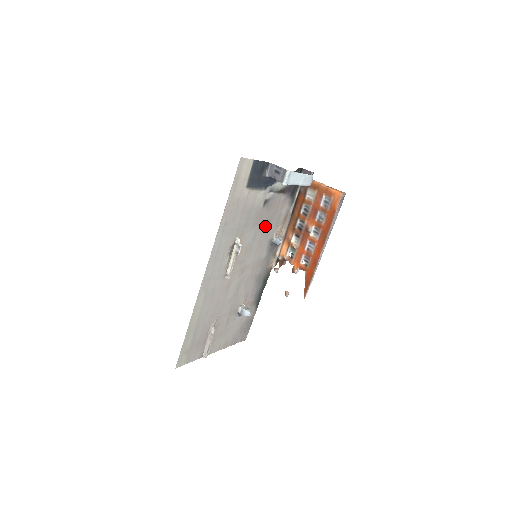
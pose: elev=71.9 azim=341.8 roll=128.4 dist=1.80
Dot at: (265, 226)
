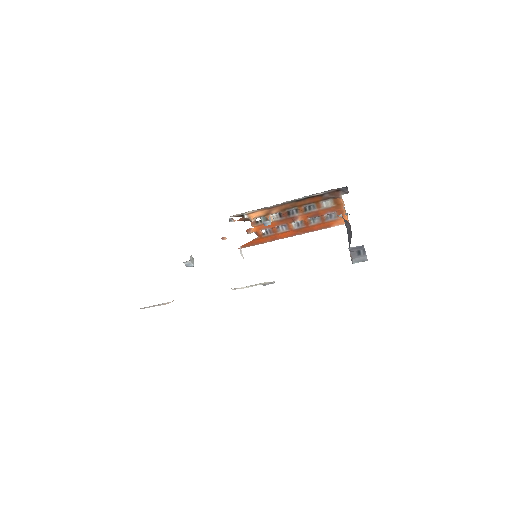
Dot at: occluded
